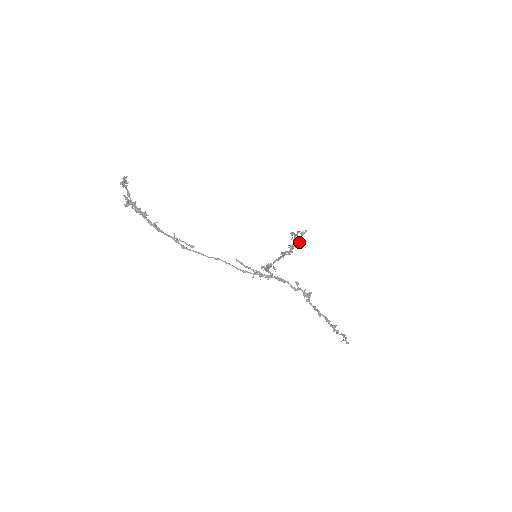
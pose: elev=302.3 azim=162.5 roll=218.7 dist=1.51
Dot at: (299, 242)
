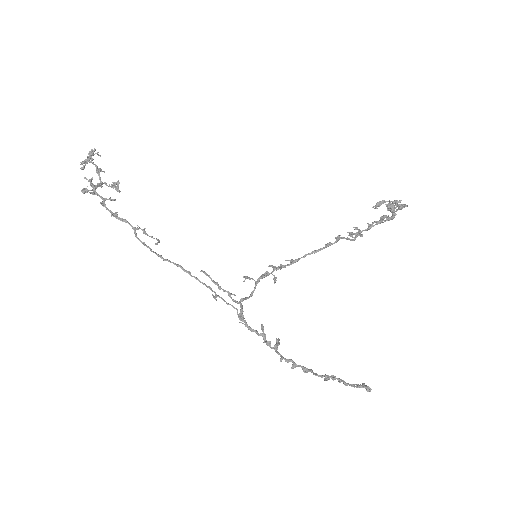
Dot at: (392, 217)
